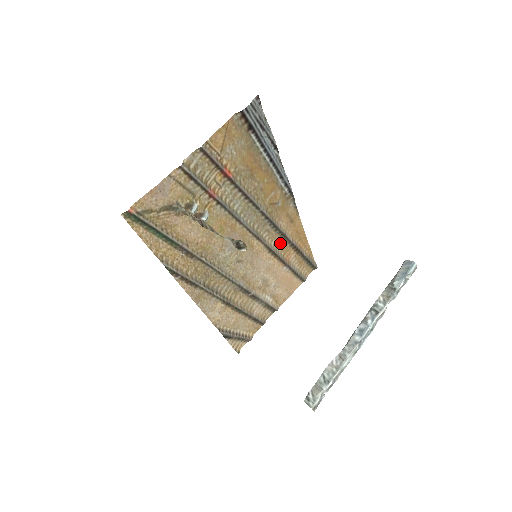
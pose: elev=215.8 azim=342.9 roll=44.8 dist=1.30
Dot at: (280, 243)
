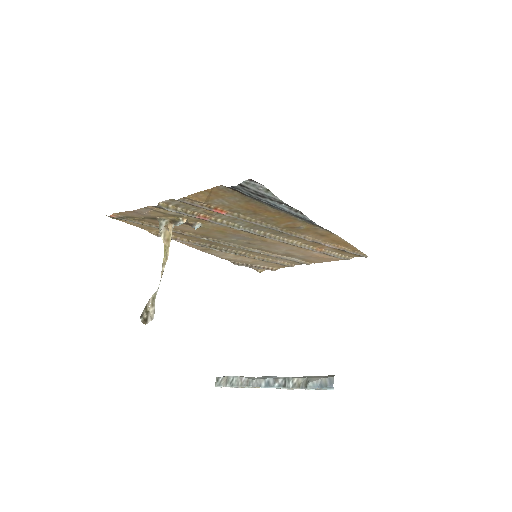
Dot at: (307, 242)
